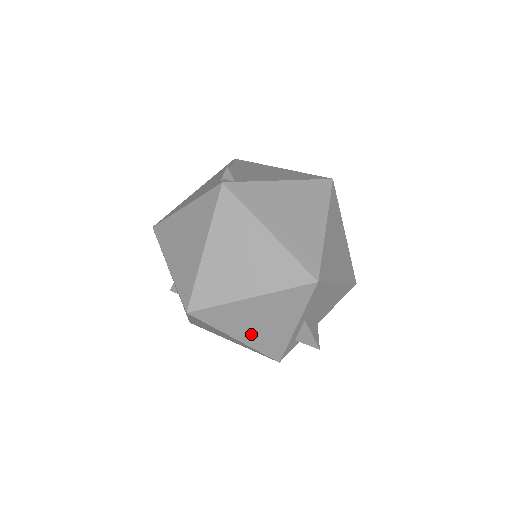
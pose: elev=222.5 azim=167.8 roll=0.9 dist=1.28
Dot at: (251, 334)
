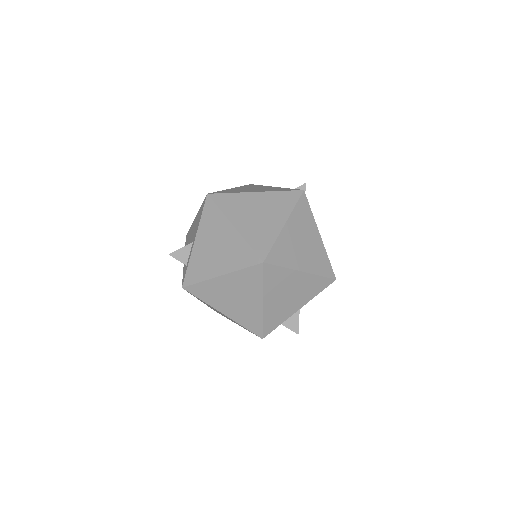
Dot at: (274, 303)
